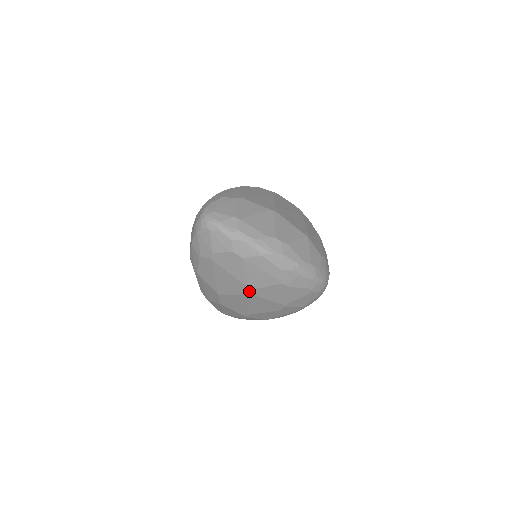
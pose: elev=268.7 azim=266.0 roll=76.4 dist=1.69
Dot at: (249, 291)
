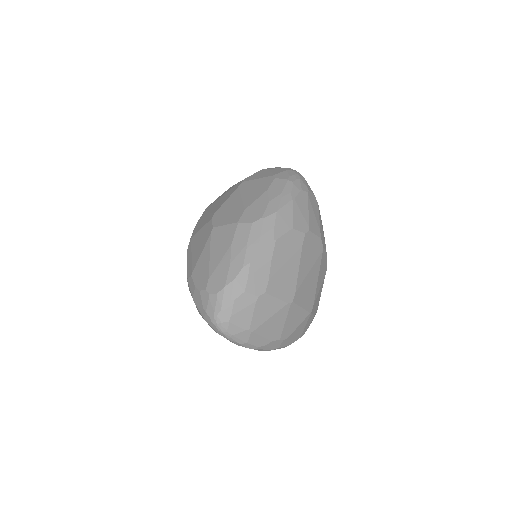
Dot at: occluded
